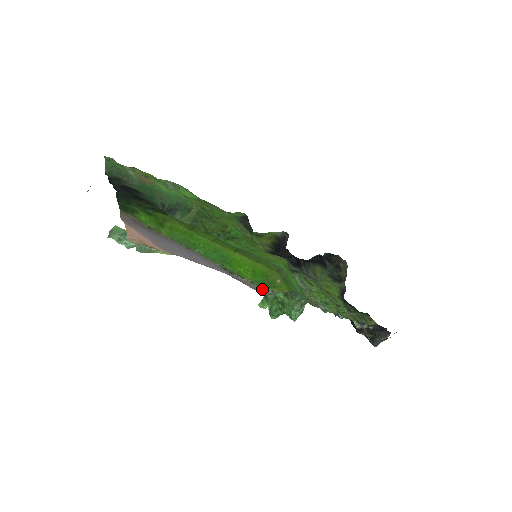
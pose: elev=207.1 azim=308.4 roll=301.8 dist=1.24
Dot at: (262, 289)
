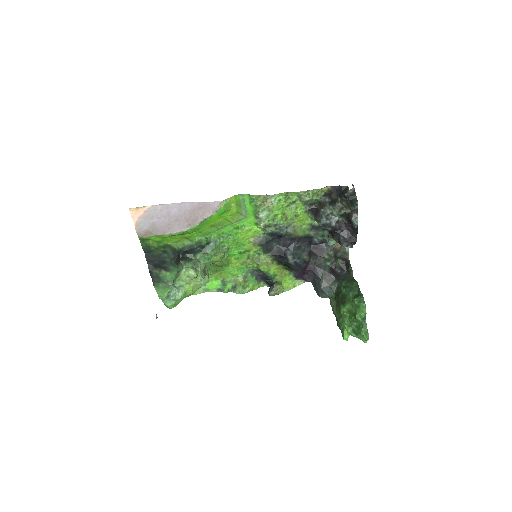
Dot at: (220, 206)
